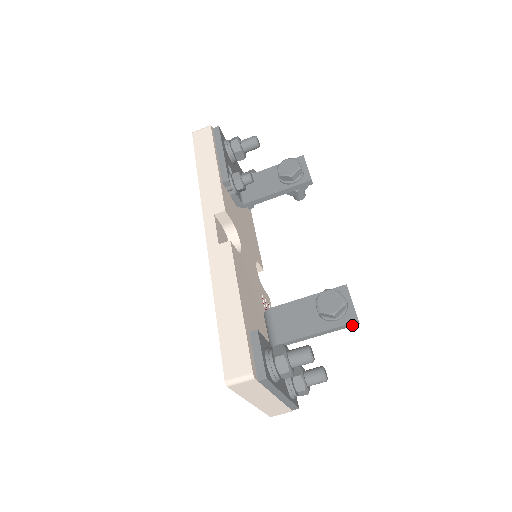
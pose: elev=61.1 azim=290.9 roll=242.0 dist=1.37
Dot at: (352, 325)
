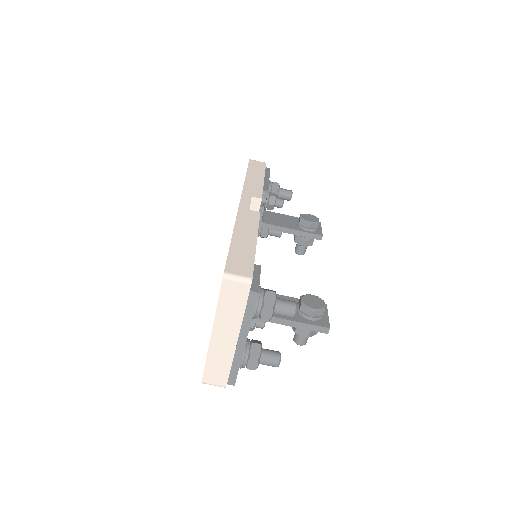
Dot at: (322, 331)
